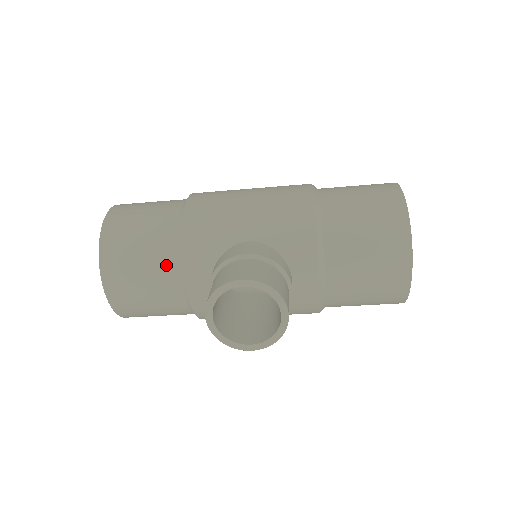
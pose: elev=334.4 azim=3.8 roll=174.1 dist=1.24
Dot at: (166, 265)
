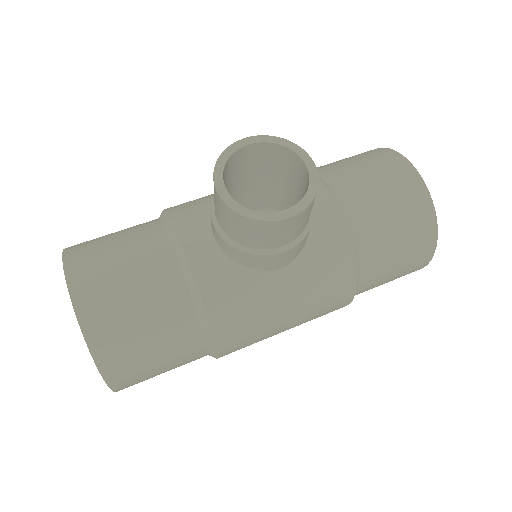
Dot at: (152, 239)
